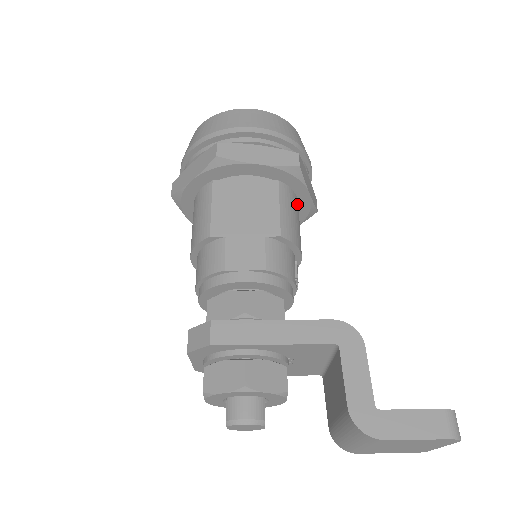
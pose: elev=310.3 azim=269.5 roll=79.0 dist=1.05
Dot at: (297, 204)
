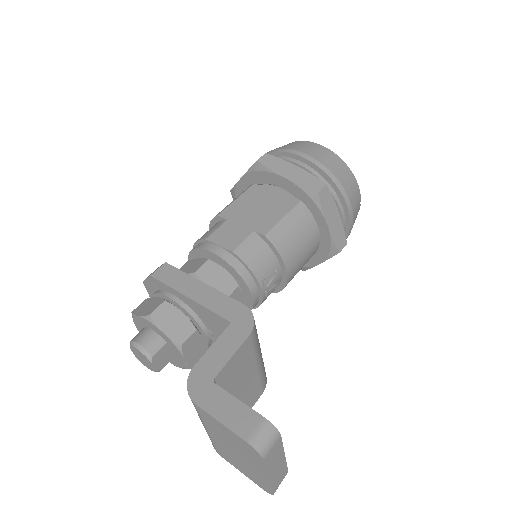
Dot at: (313, 230)
